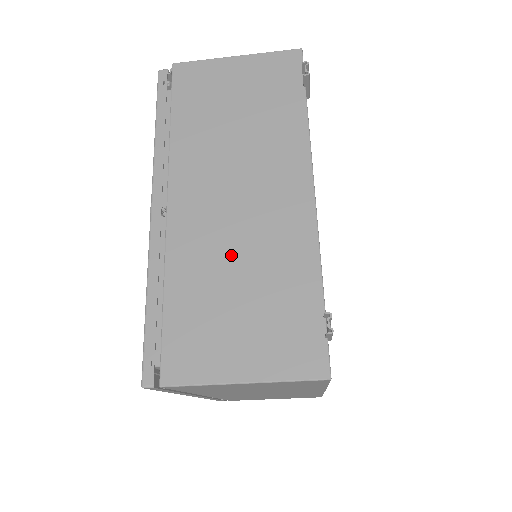
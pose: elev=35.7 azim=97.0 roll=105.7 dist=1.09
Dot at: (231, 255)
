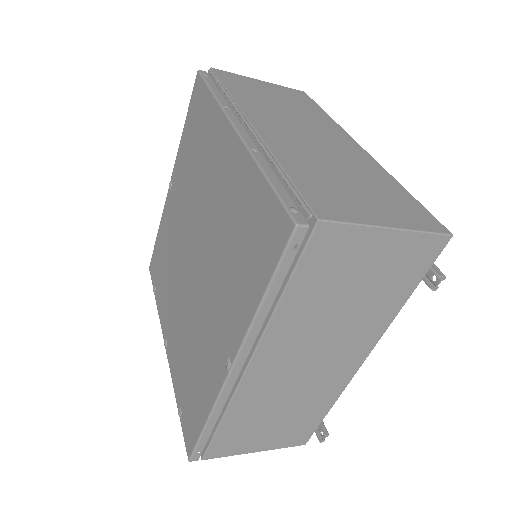
Dot at: (283, 399)
